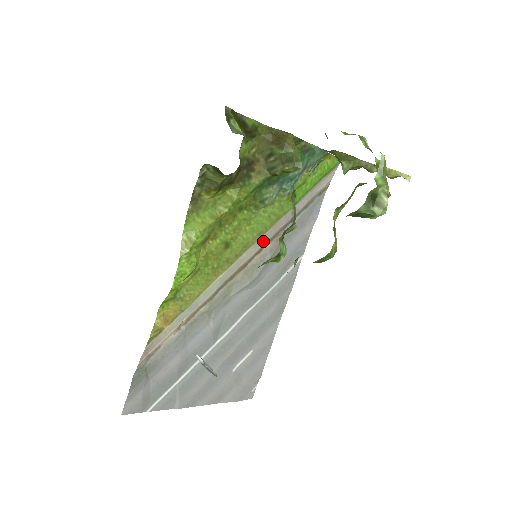
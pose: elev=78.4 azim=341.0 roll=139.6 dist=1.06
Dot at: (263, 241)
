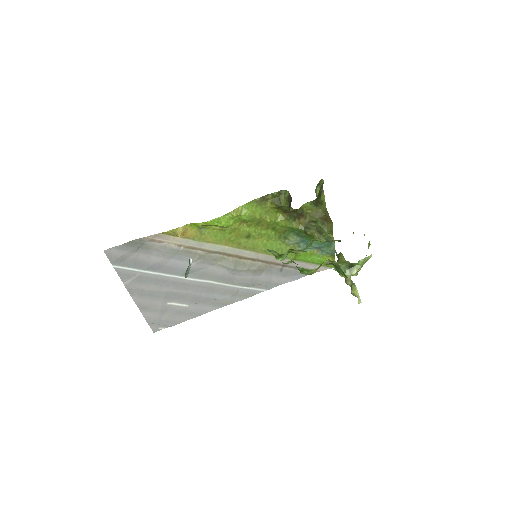
Dot at: (262, 257)
